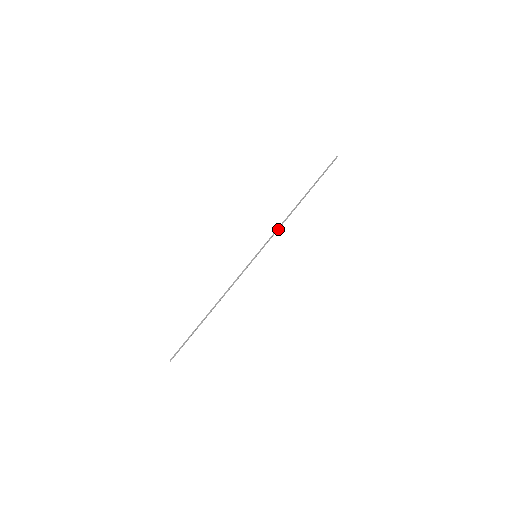
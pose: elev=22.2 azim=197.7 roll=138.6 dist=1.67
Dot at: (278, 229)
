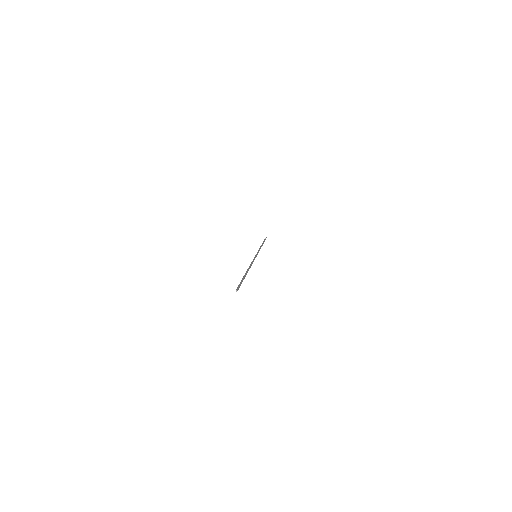
Dot at: (259, 250)
